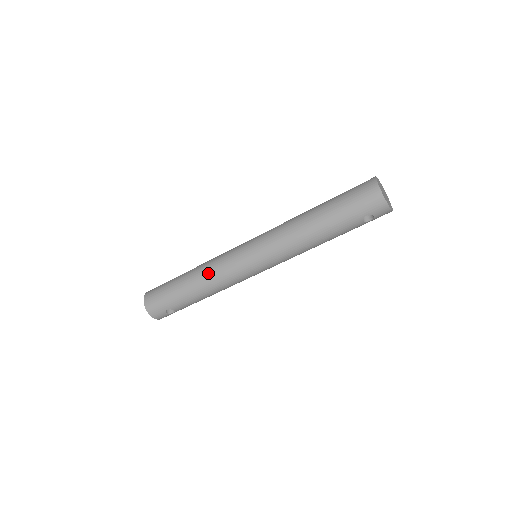
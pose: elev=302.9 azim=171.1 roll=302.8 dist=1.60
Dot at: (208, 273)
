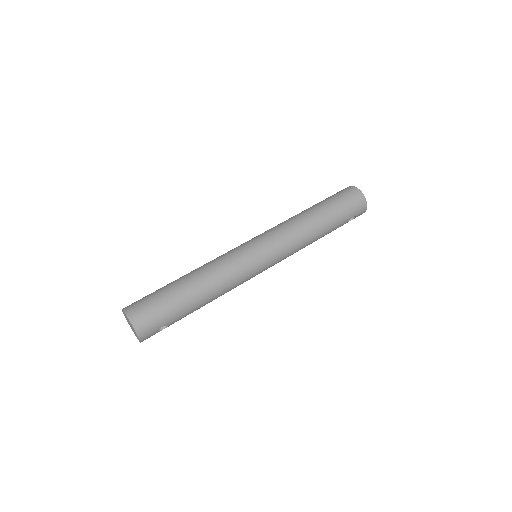
Dot at: (219, 276)
